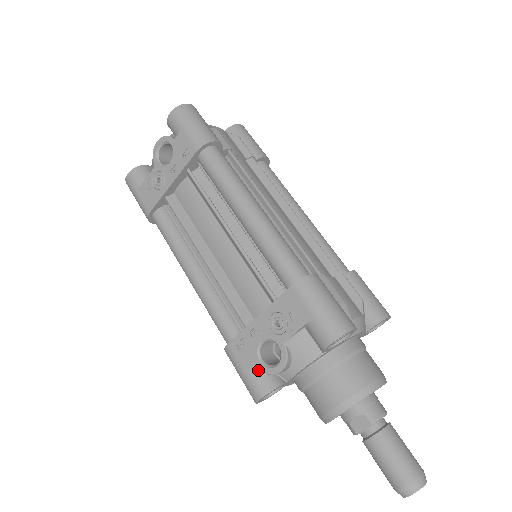
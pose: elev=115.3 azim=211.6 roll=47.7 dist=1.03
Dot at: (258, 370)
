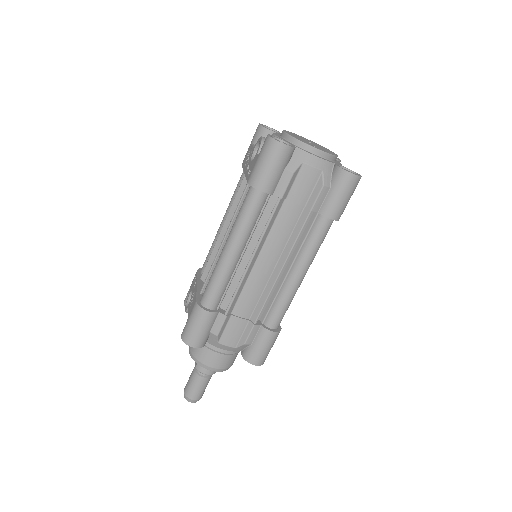
Dot at: occluded
